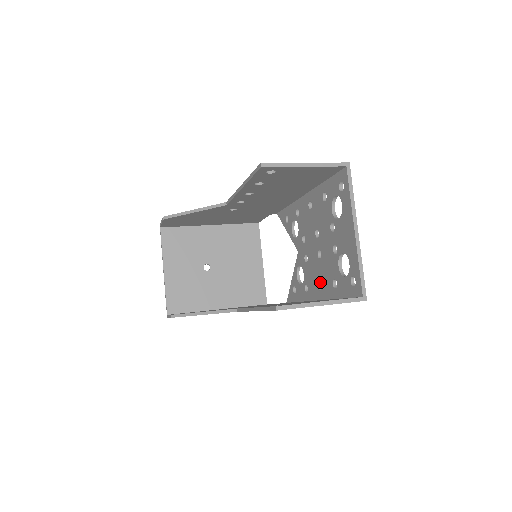
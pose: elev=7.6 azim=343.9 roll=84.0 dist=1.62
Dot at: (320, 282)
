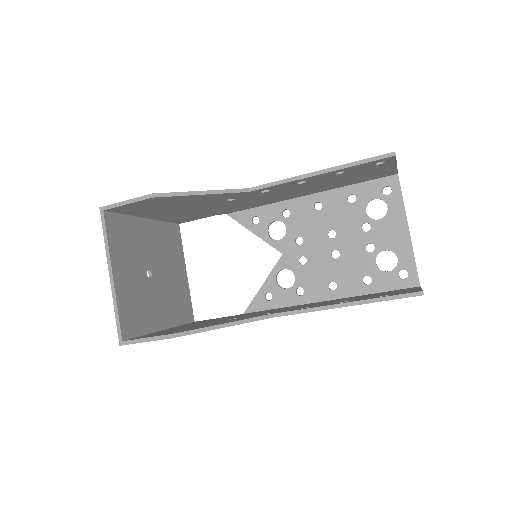
Dot at: (335, 281)
